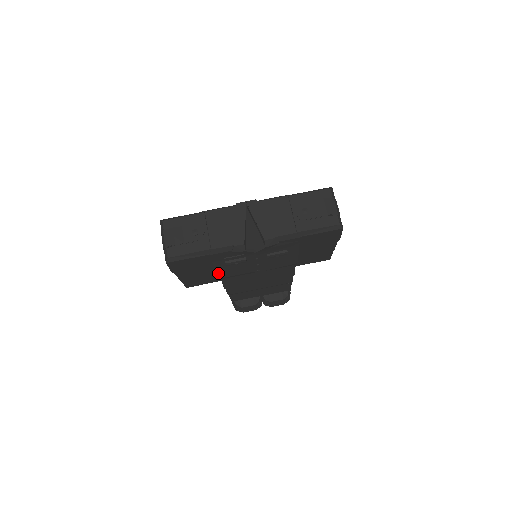
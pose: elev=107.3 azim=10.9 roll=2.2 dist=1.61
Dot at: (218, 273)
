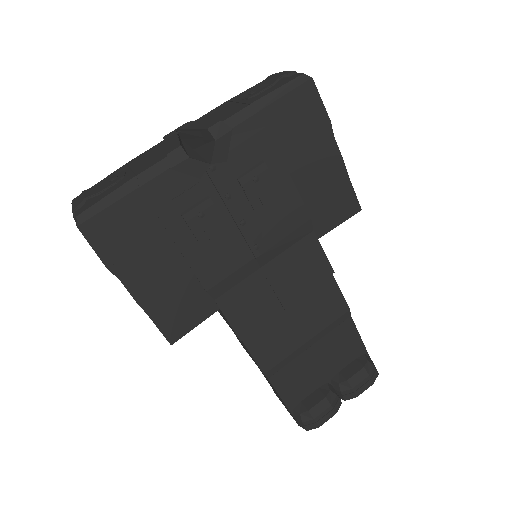
Dot at: (194, 268)
